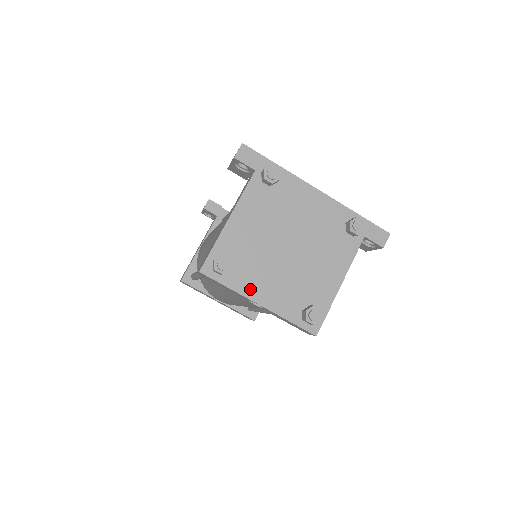
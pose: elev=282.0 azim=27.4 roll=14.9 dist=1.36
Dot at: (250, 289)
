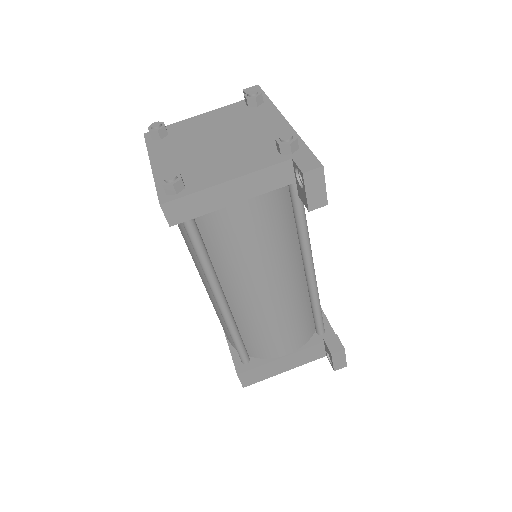
Dot at: (158, 154)
